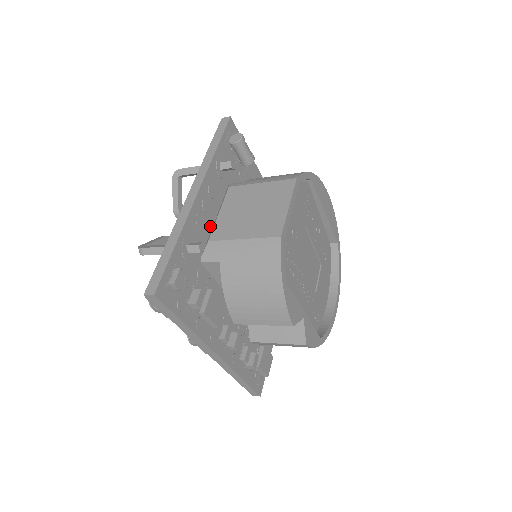
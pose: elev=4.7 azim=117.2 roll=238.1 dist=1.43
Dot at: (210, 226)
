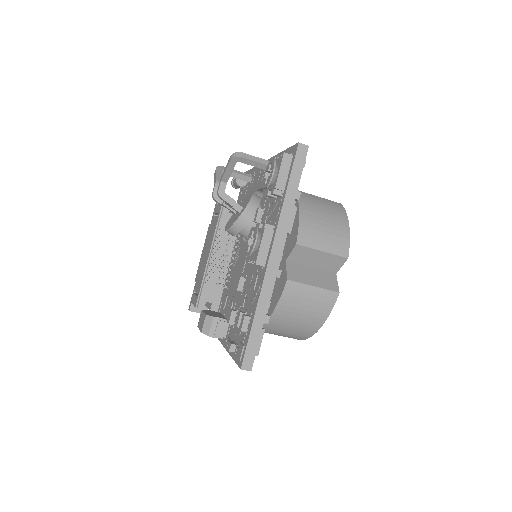
Dot at: occluded
